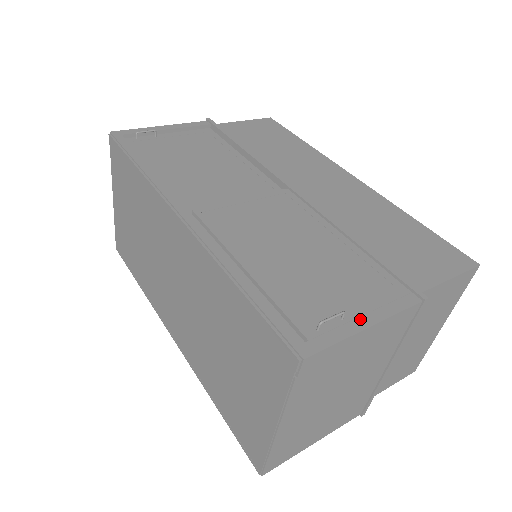
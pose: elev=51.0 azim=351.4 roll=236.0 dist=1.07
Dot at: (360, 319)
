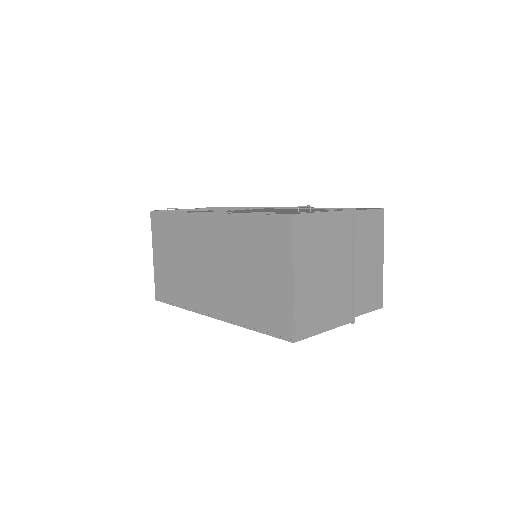
Dot at: (320, 211)
